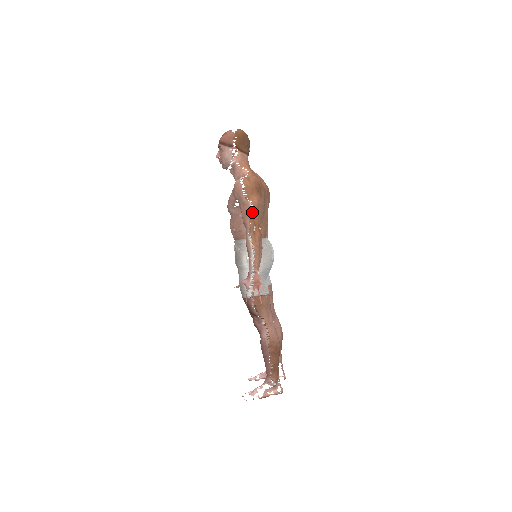
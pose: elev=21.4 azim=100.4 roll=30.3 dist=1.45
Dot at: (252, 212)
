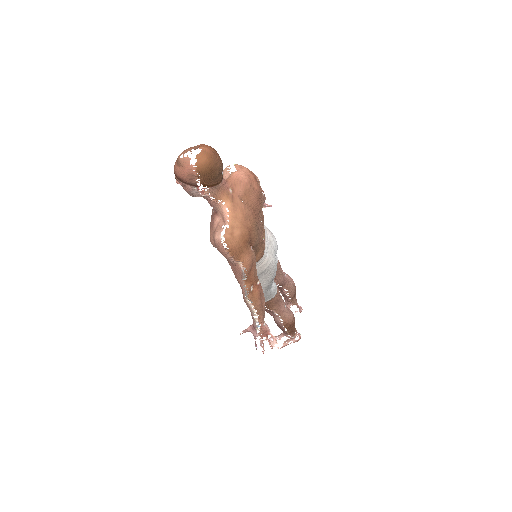
Dot at: occluded
